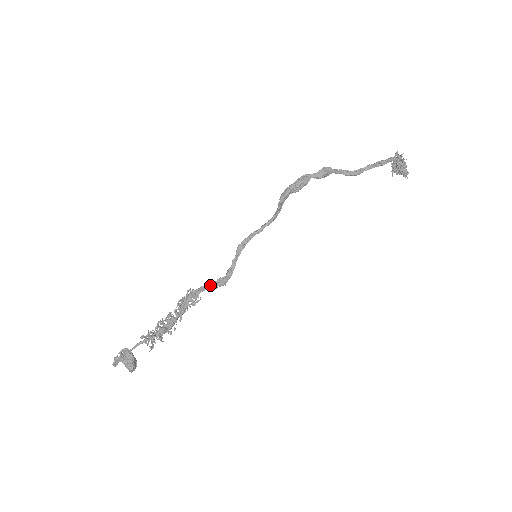
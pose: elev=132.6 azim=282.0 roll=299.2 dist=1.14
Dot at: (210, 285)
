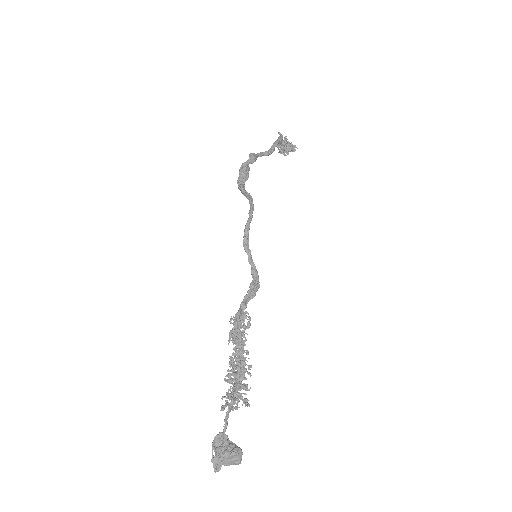
Dot at: (247, 297)
